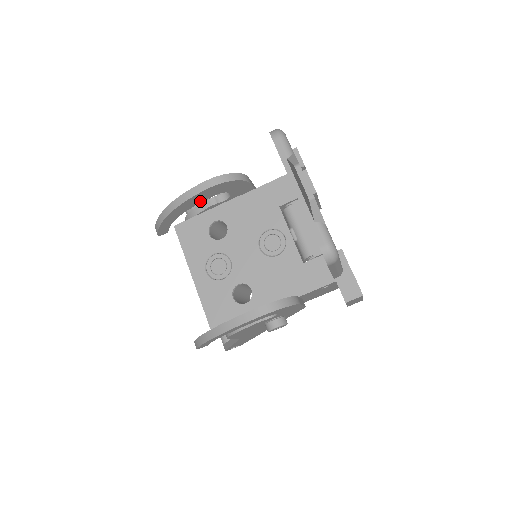
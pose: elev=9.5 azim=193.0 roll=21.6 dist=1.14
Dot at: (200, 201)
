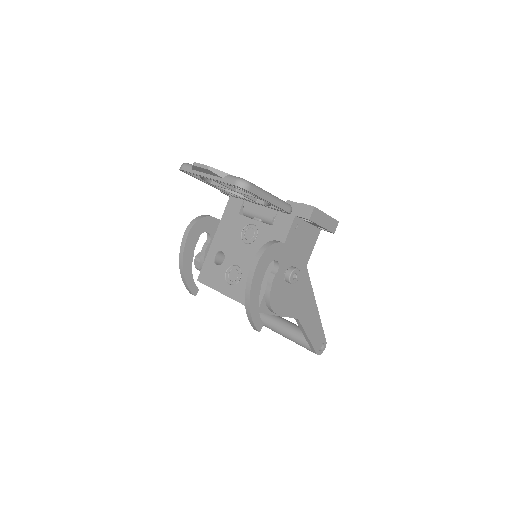
Dot at: (193, 249)
